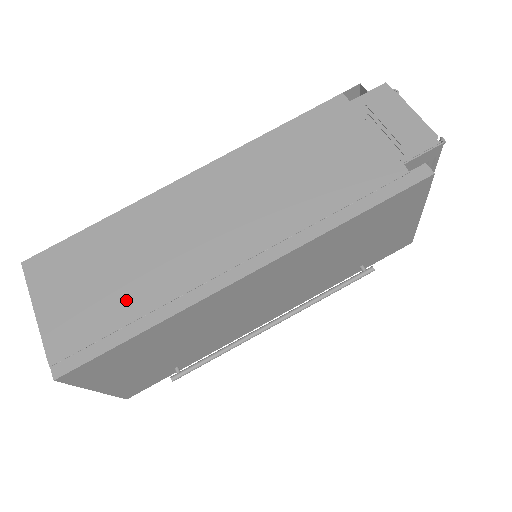
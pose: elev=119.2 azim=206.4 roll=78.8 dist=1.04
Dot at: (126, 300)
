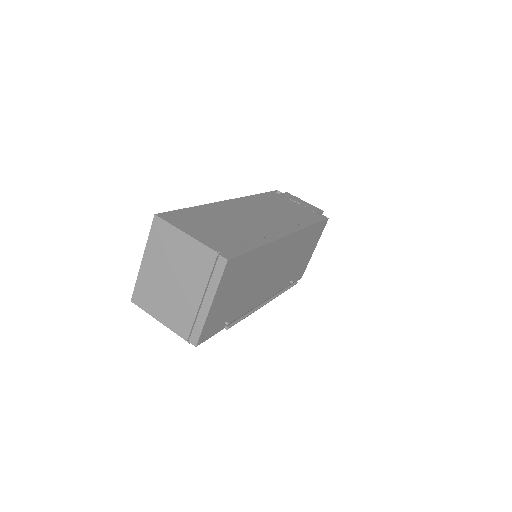
Dot at: (240, 235)
